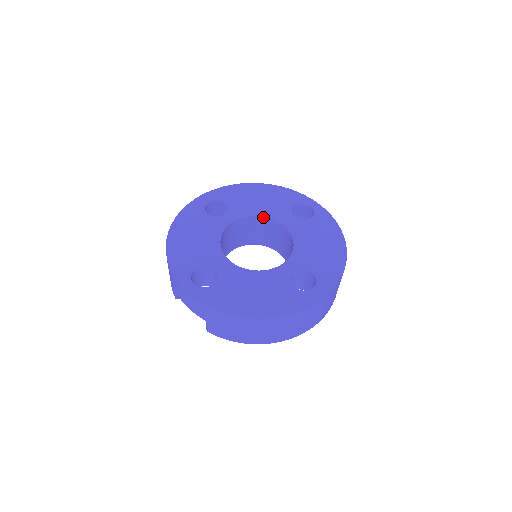
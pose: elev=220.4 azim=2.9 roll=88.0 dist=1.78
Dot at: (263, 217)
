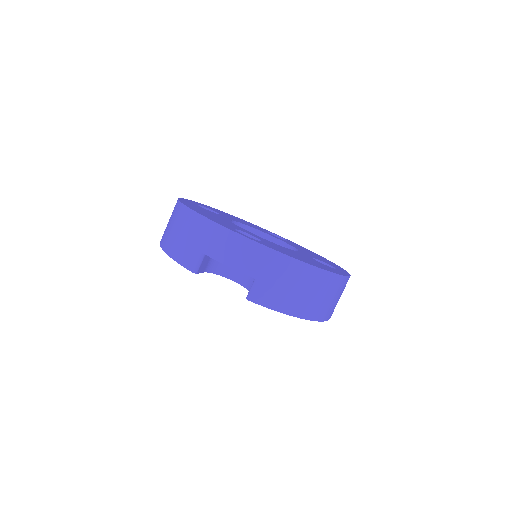
Dot at: (252, 228)
